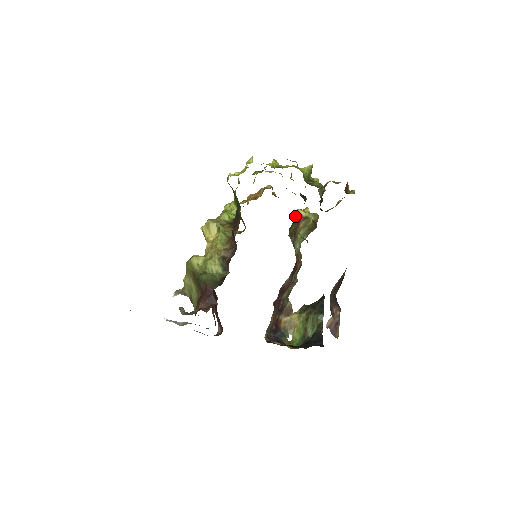
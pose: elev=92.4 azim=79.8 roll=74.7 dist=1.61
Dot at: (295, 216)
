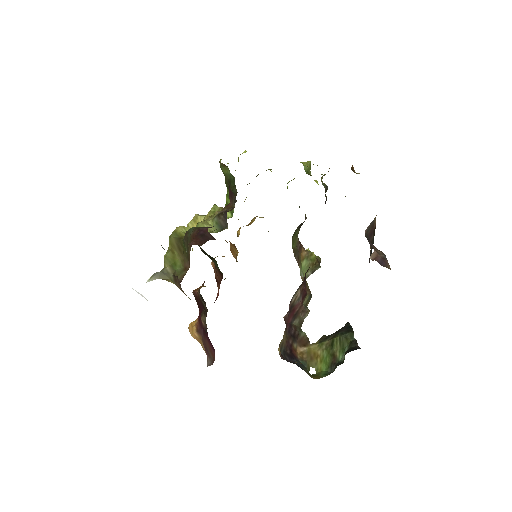
Dot at: occluded
